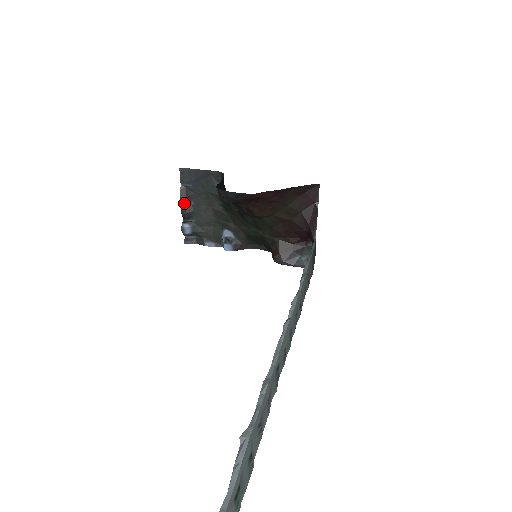
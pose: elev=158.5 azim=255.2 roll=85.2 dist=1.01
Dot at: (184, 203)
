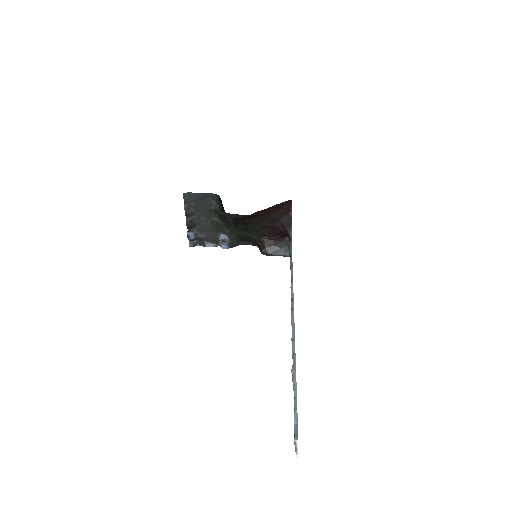
Dot at: (188, 217)
